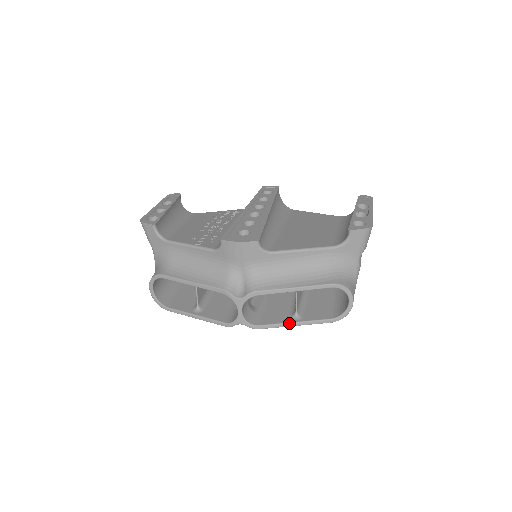
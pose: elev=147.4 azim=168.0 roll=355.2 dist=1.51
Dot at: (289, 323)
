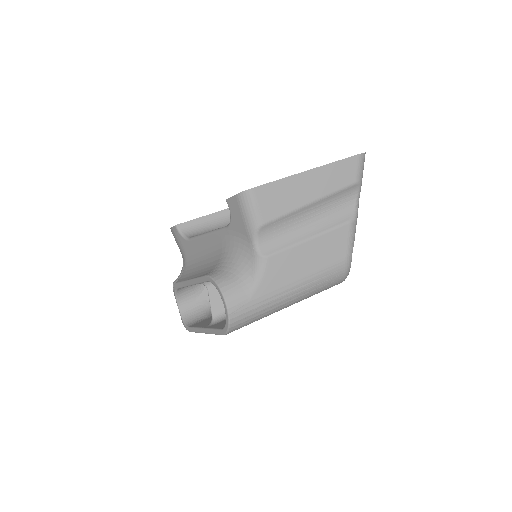
Dot at: (201, 328)
